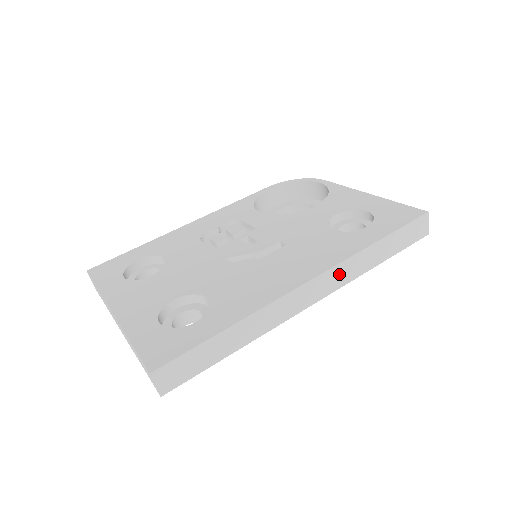
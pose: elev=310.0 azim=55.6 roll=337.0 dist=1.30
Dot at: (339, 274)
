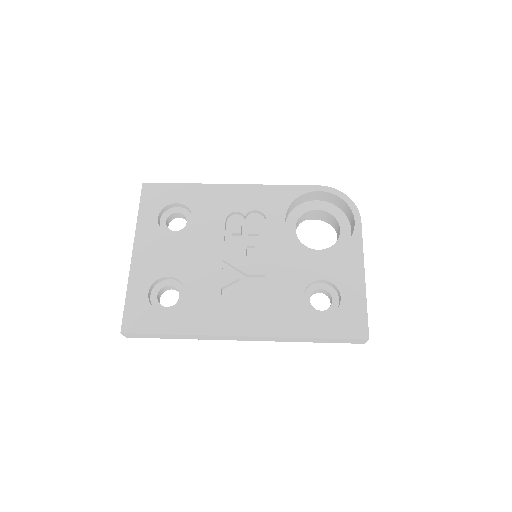
Dot at: (271, 339)
